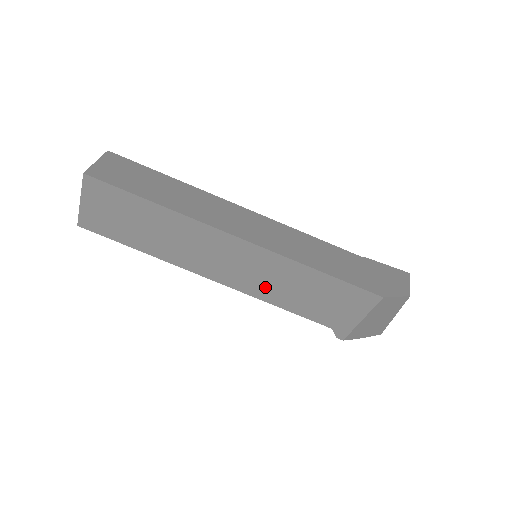
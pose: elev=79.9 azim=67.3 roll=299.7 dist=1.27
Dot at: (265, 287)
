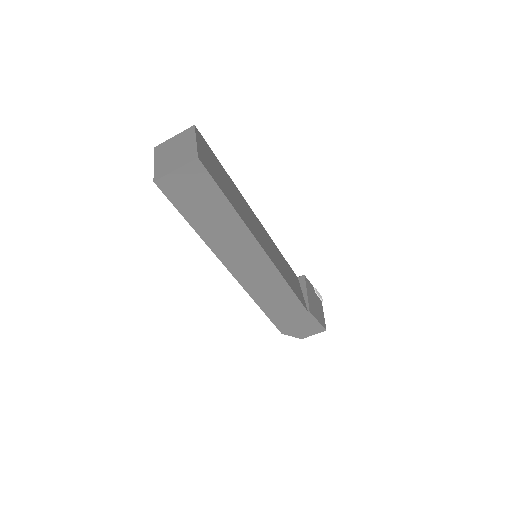
Dot at: occluded
